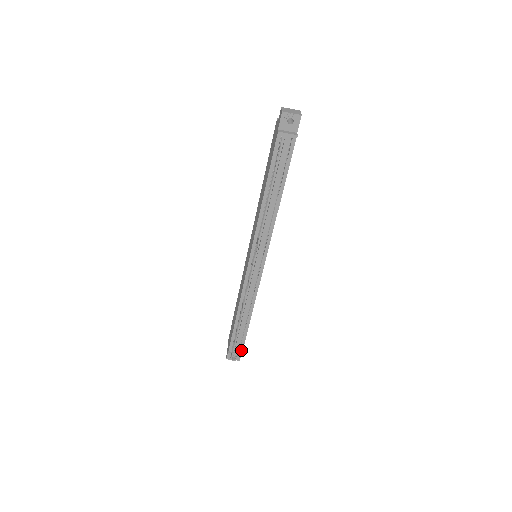
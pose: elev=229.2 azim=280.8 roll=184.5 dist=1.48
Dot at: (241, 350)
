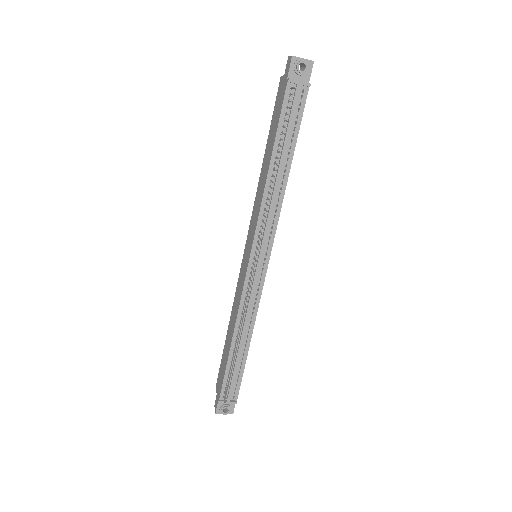
Dot at: (236, 396)
